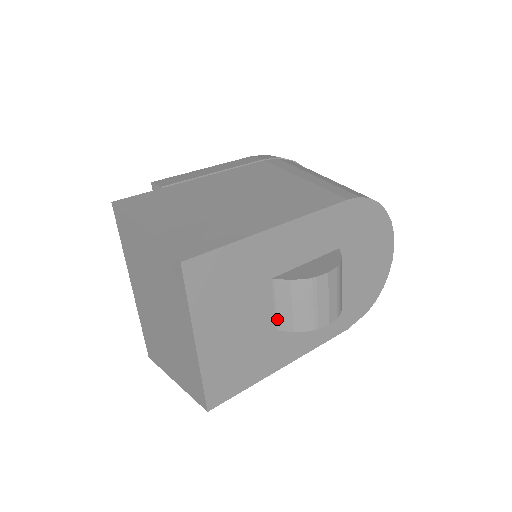
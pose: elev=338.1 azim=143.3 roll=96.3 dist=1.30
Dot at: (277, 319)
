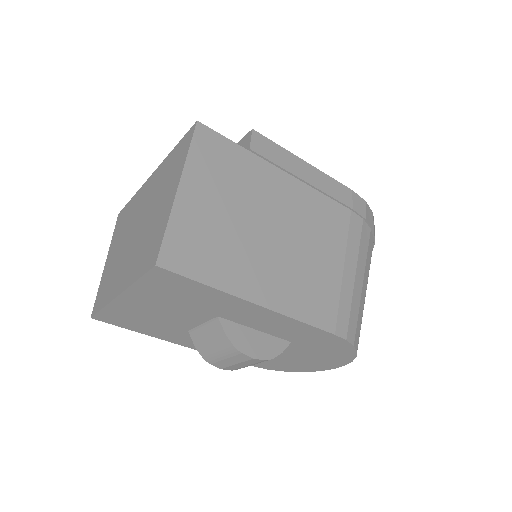
Dot at: (195, 330)
